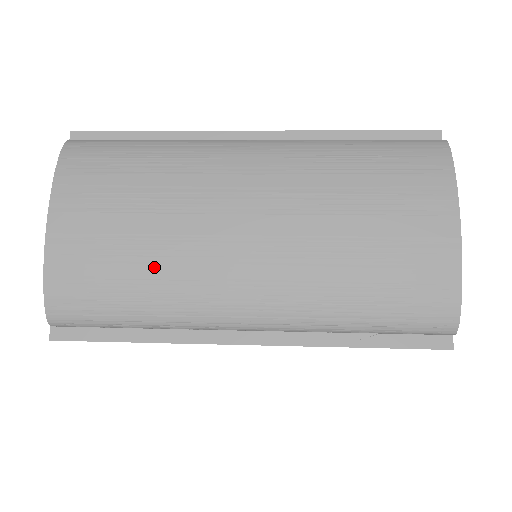
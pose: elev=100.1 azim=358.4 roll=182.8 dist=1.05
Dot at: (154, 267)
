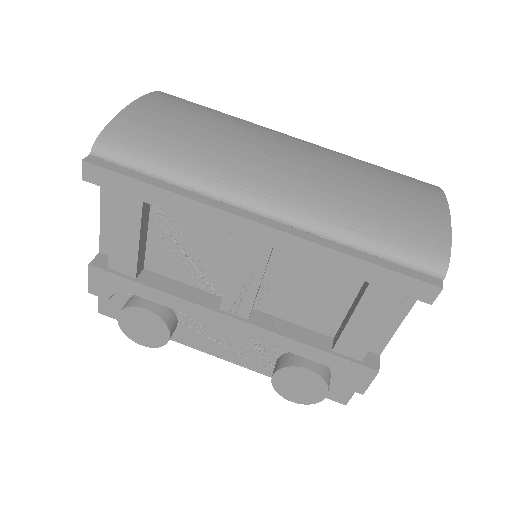
Dot at: (206, 145)
